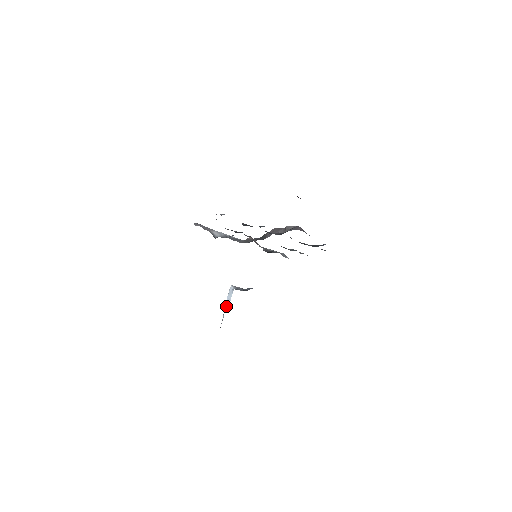
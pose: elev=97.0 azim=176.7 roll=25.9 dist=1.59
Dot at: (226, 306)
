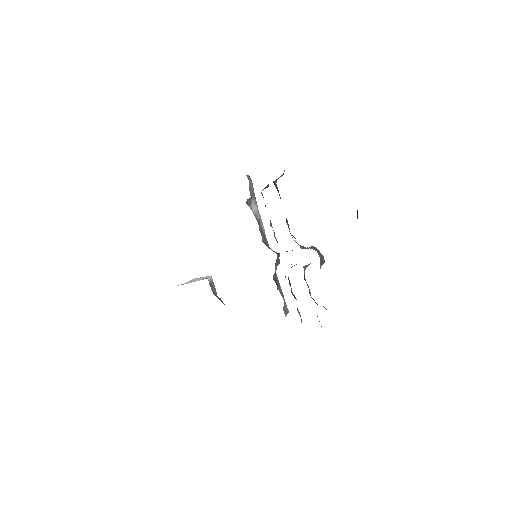
Dot at: occluded
